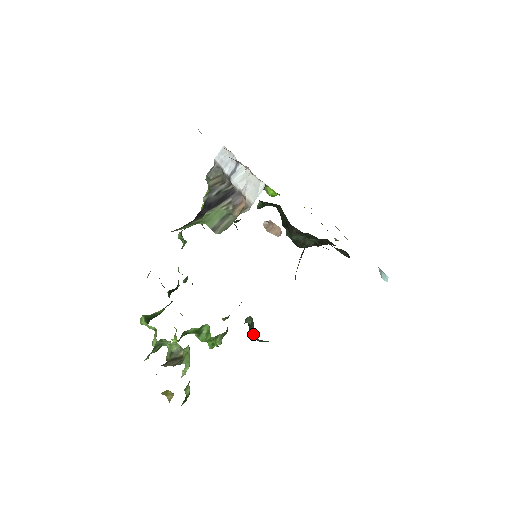
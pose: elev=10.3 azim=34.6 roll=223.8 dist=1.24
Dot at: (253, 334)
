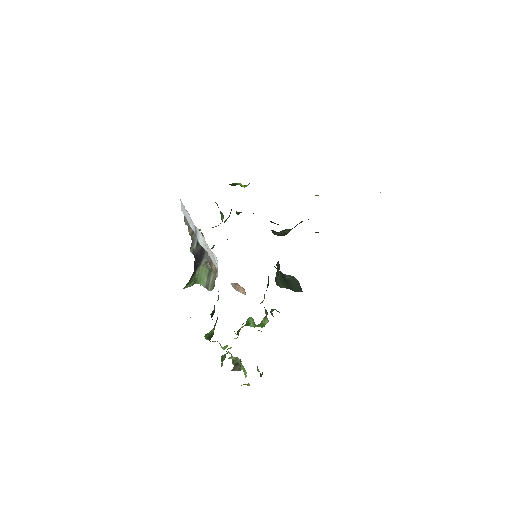
Dot at: occluded
